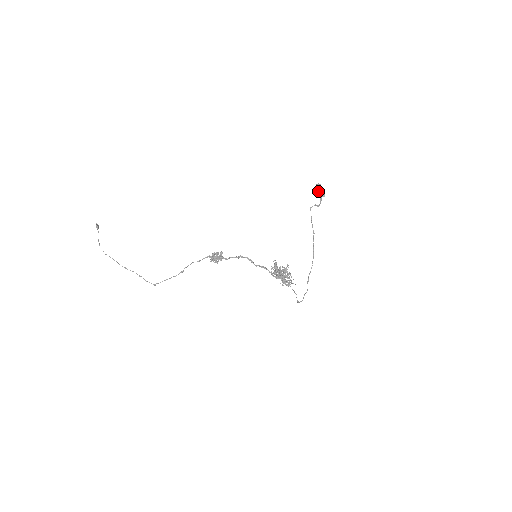
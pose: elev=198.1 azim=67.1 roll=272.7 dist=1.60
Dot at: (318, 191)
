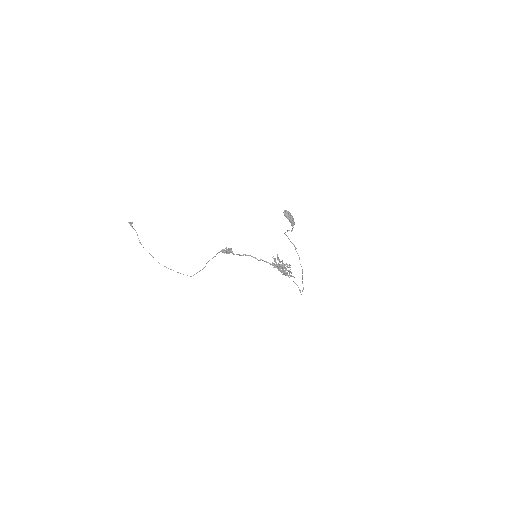
Dot at: (287, 218)
